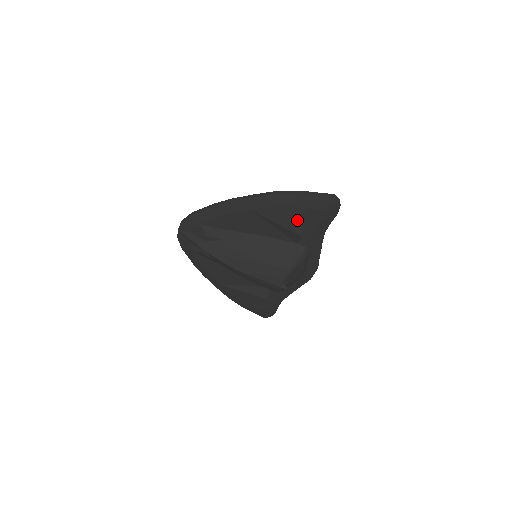
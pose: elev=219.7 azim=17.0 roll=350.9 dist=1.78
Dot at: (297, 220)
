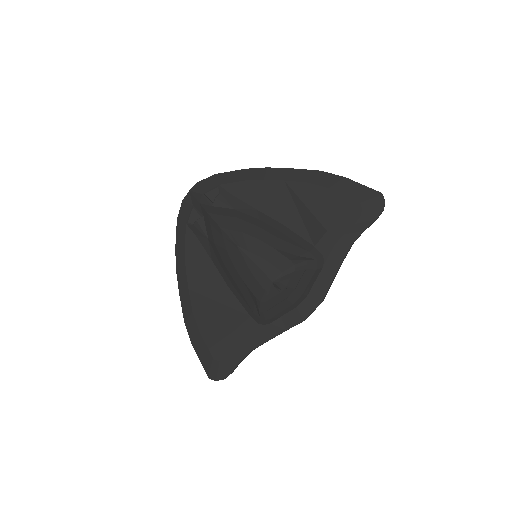
Dot at: (330, 207)
